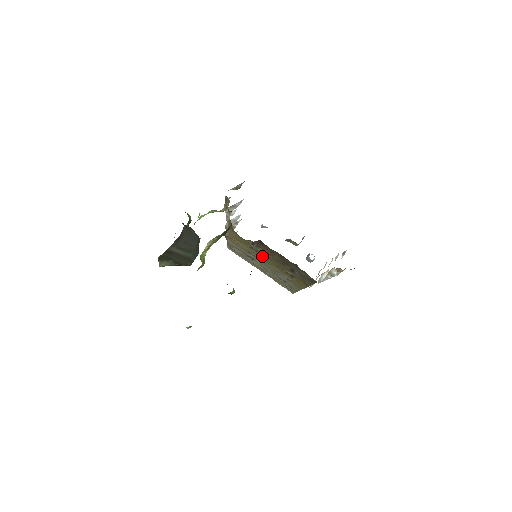
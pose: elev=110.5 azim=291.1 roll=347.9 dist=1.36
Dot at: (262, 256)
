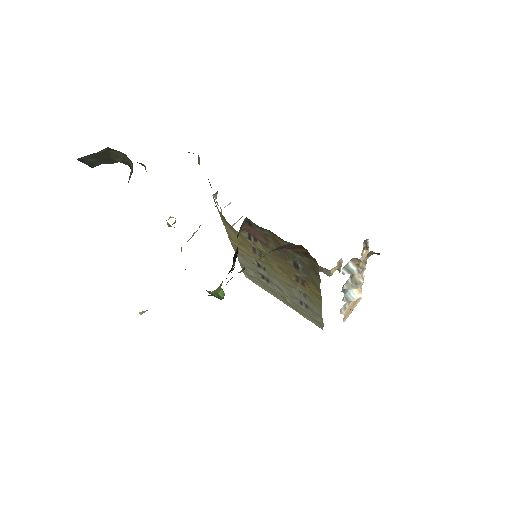
Dot at: (266, 260)
